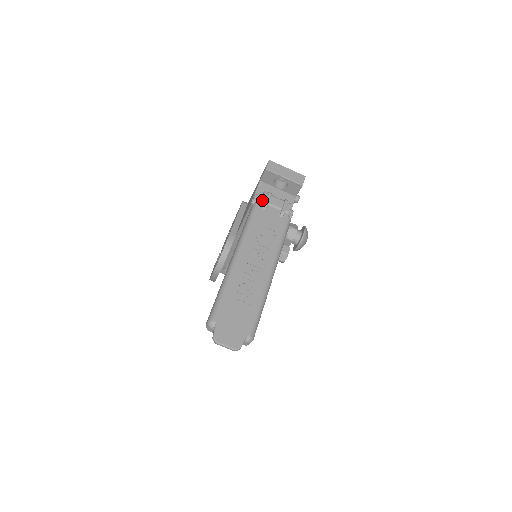
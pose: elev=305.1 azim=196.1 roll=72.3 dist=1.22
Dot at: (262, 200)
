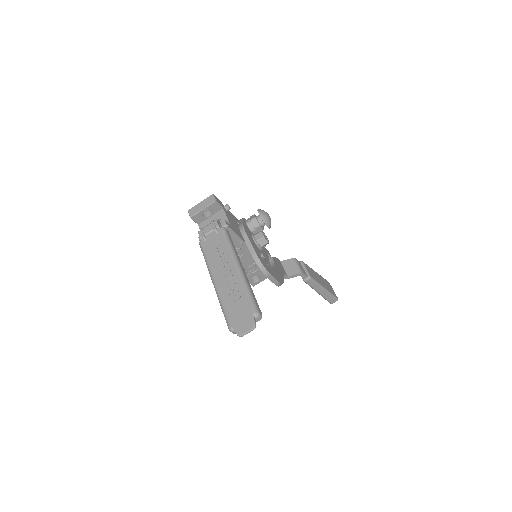
Dot at: (200, 237)
